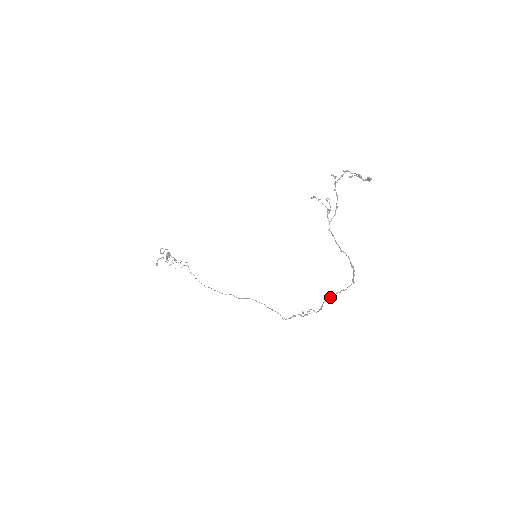
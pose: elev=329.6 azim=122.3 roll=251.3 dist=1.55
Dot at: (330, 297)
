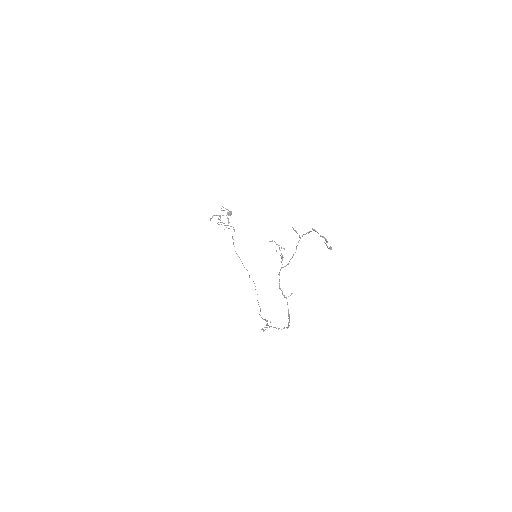
Dot at: (269, 327)
